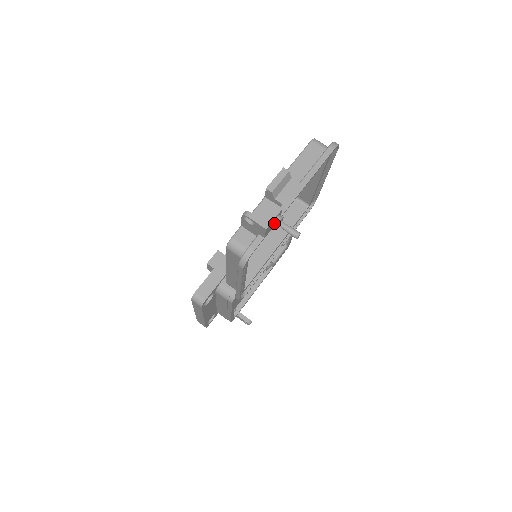
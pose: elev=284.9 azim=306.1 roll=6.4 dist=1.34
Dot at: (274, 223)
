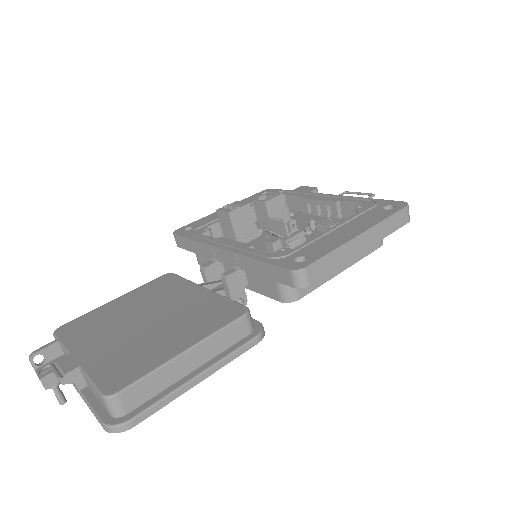
Dot at: occluded
